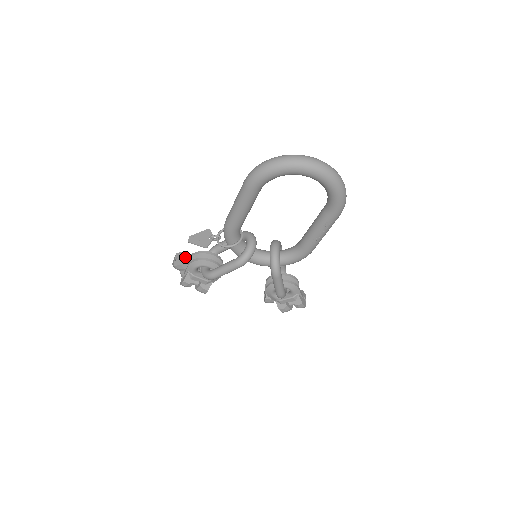
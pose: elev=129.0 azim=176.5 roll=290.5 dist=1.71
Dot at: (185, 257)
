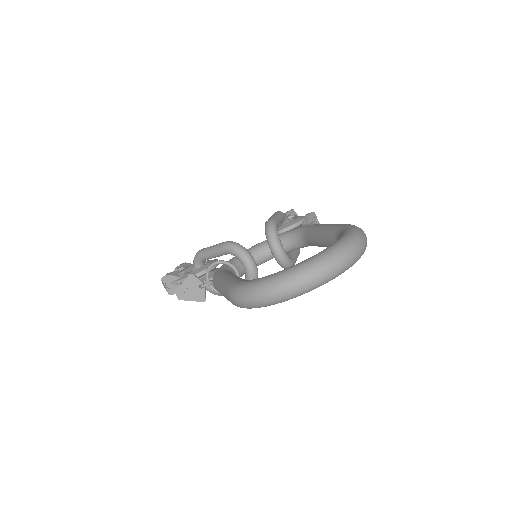
Dot at: (176, 284)
